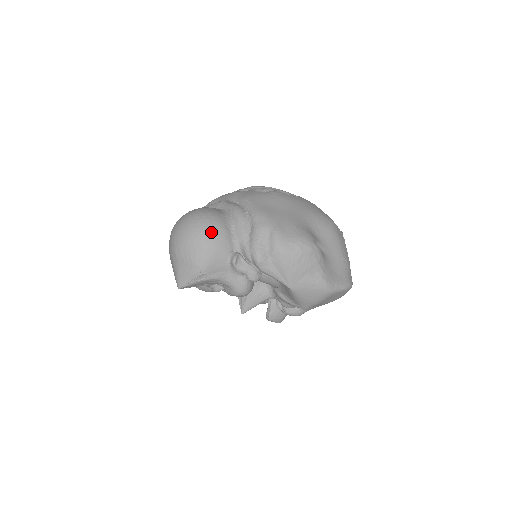
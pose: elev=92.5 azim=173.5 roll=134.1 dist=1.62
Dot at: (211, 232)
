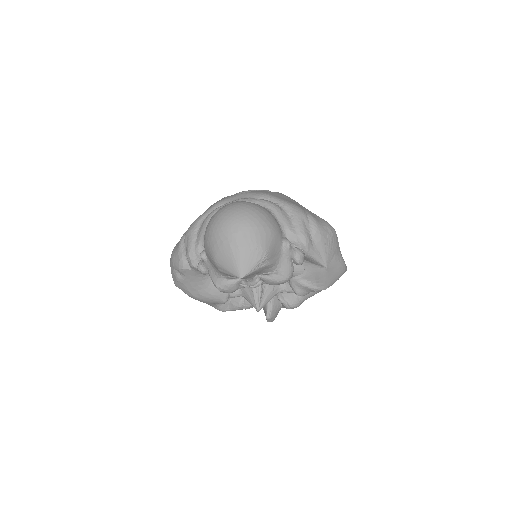
Dot at: (268, 218)
